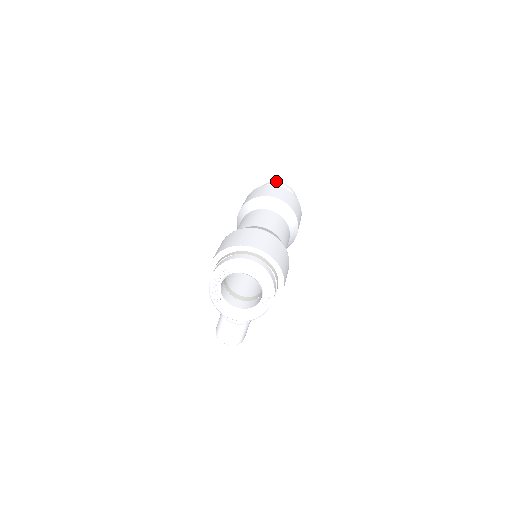
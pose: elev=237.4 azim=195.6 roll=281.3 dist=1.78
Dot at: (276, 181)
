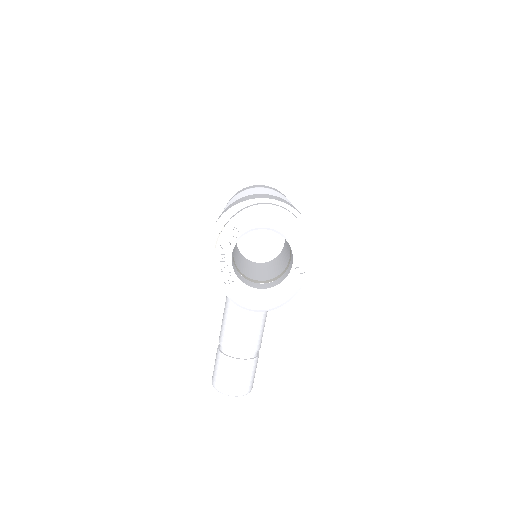
Dot at: occluded
